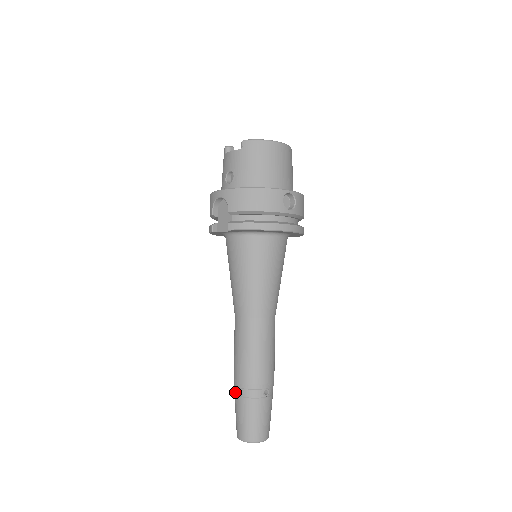
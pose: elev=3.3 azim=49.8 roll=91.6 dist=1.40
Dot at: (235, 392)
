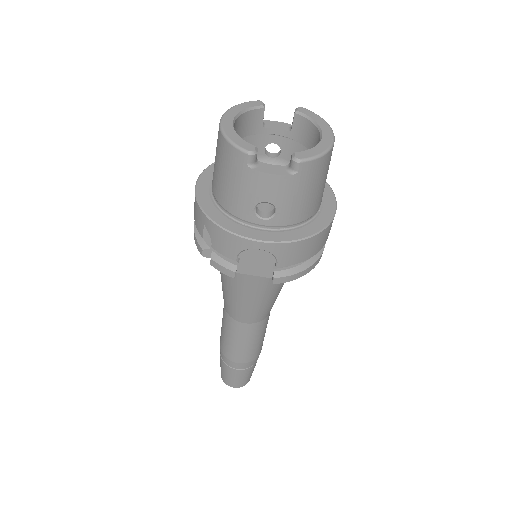
Dot at: (230, 366)
